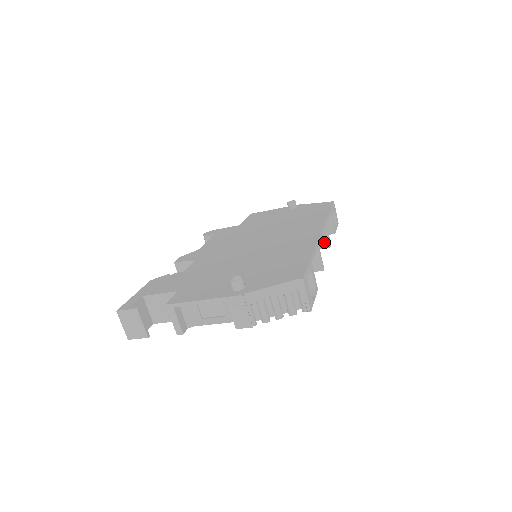
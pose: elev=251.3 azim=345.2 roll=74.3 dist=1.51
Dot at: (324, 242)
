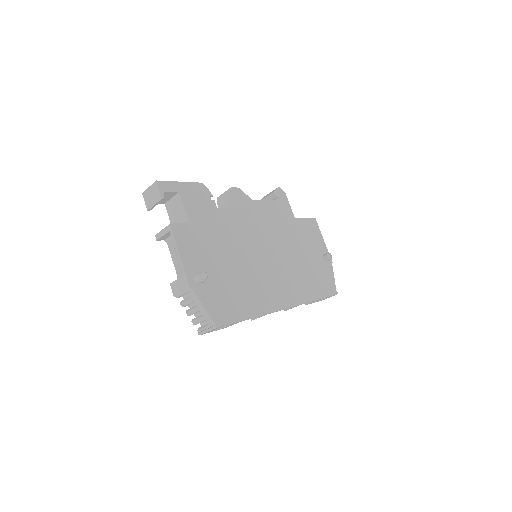
Dot at: occluded
